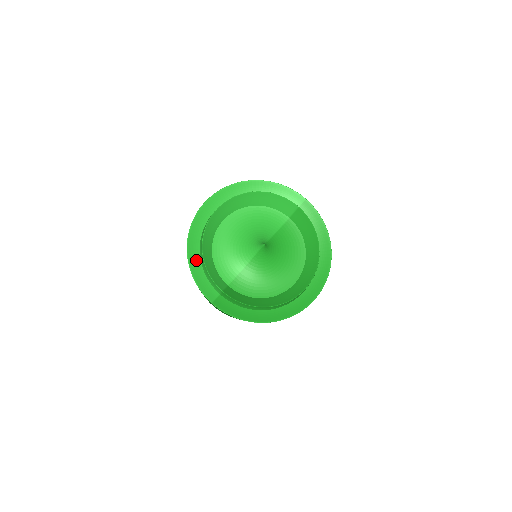
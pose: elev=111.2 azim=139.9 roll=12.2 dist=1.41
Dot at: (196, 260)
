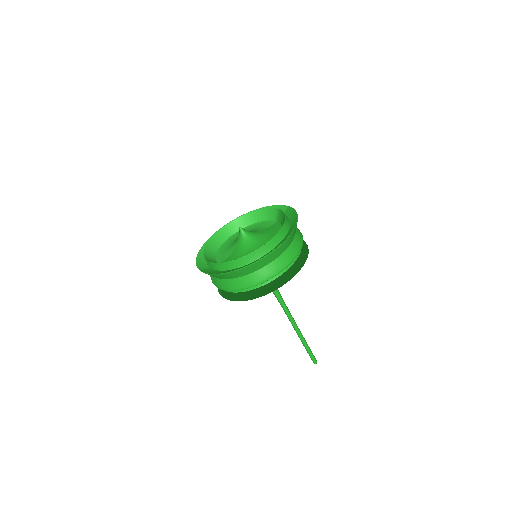
Dot at: occluded
